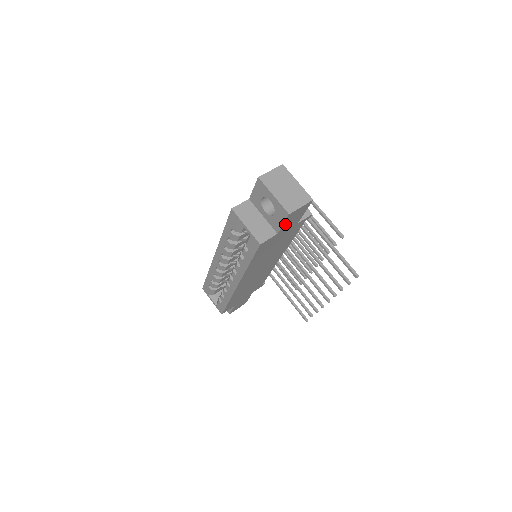
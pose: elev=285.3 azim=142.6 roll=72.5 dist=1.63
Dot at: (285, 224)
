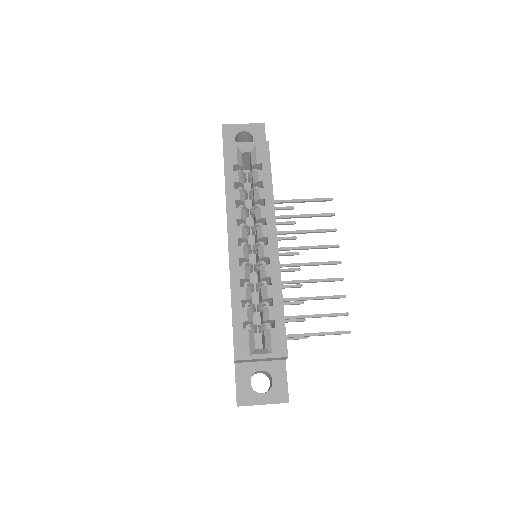
Dot at: occluded
